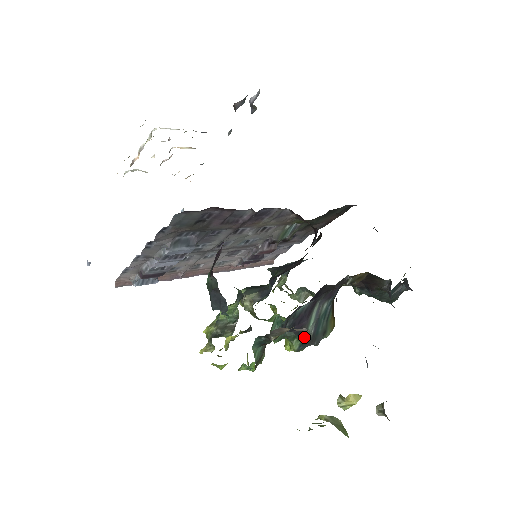
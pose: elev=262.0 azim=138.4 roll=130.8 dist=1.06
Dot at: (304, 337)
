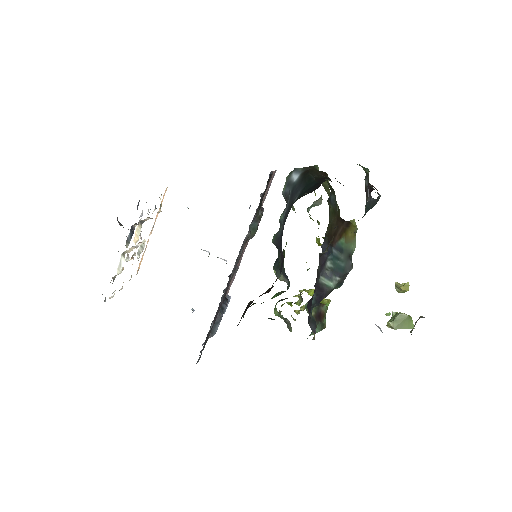
Dot at: (335, 287)
